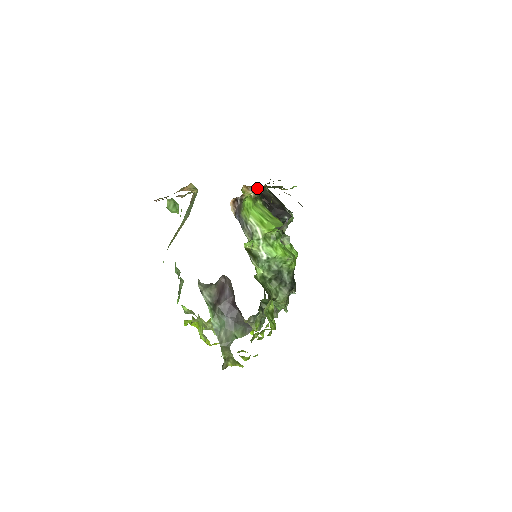
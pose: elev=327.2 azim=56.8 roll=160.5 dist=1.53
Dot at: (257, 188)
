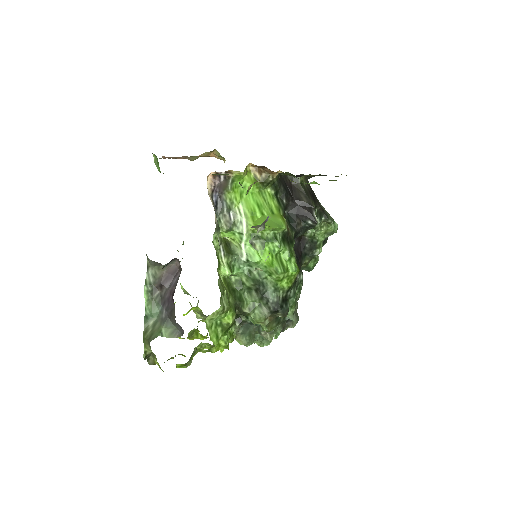
Dot at: (267, 171)
